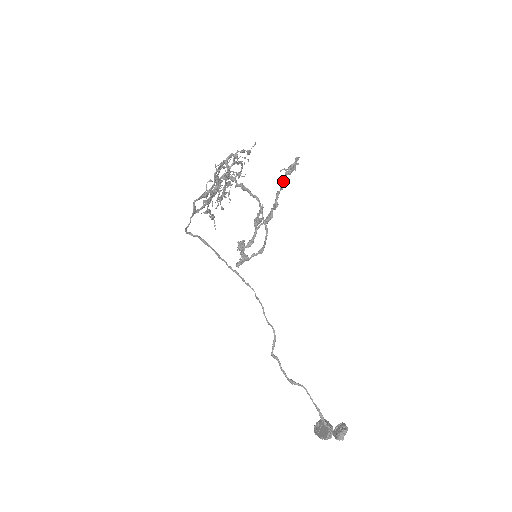
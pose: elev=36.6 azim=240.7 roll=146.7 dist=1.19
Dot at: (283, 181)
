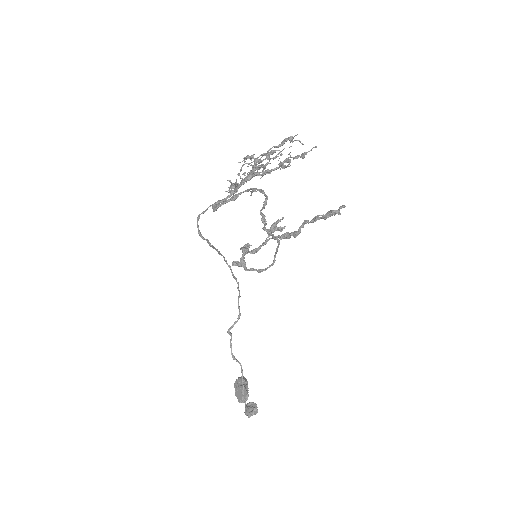
Dot at: (317, 219)
